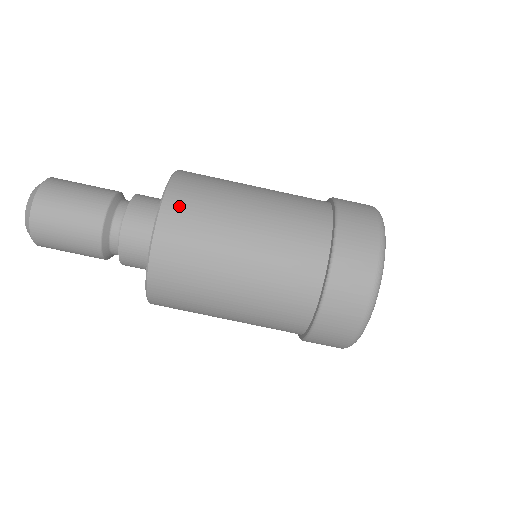
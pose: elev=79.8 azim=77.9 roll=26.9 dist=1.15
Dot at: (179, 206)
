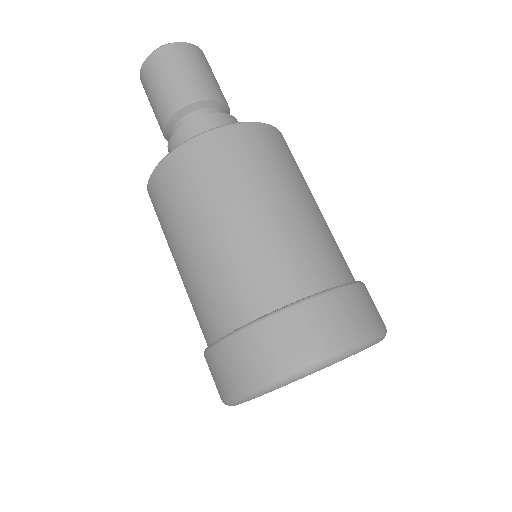
Dot at: (262, 137)
